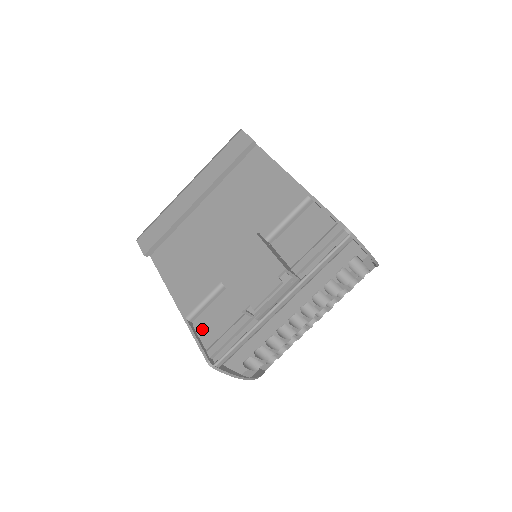
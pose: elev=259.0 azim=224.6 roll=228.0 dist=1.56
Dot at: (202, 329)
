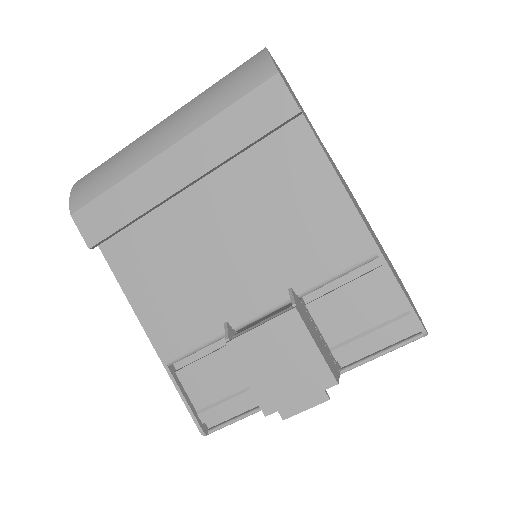
Dot at: (190, 382)
